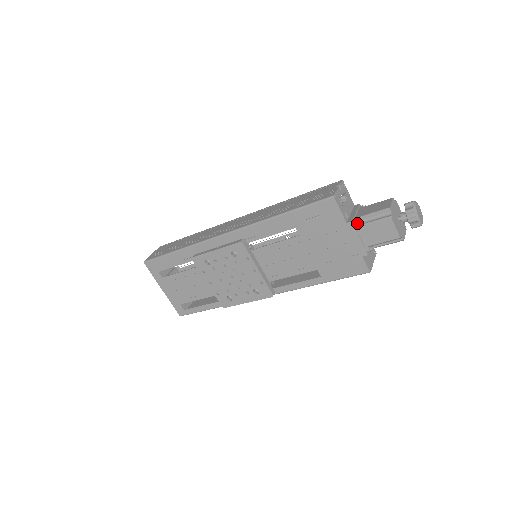
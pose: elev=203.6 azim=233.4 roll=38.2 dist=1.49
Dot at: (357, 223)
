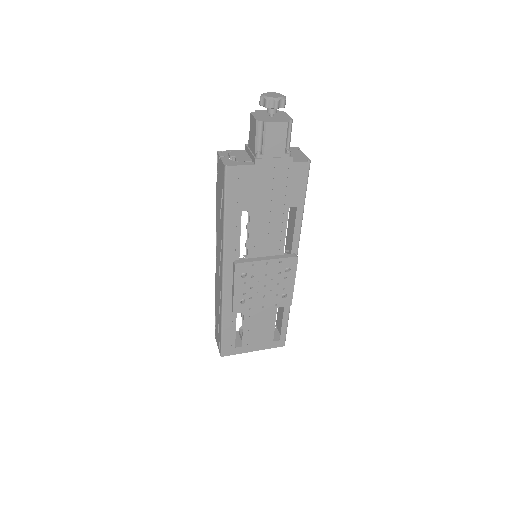
Dot at: (259, 155)
